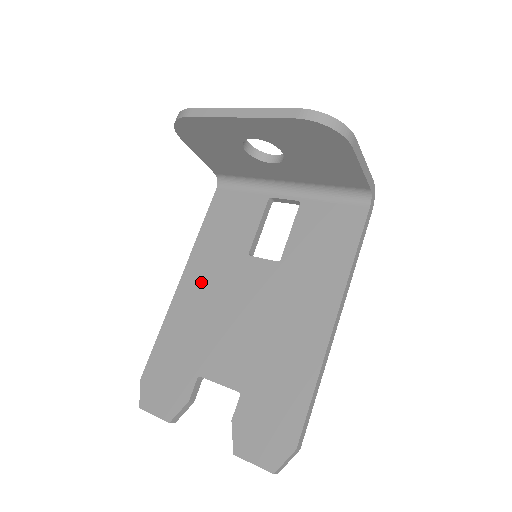
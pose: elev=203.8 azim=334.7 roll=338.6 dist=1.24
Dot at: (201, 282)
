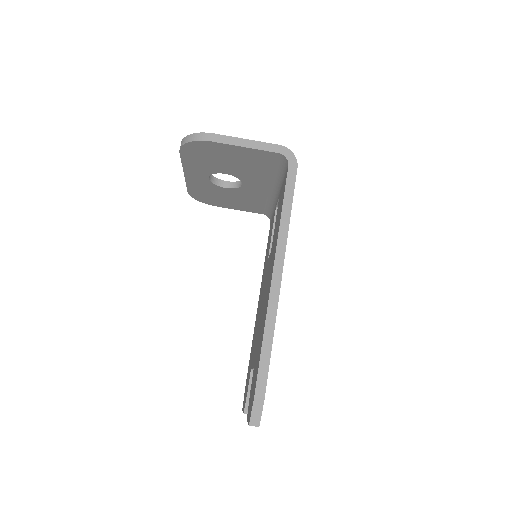
Dot at: occluded
